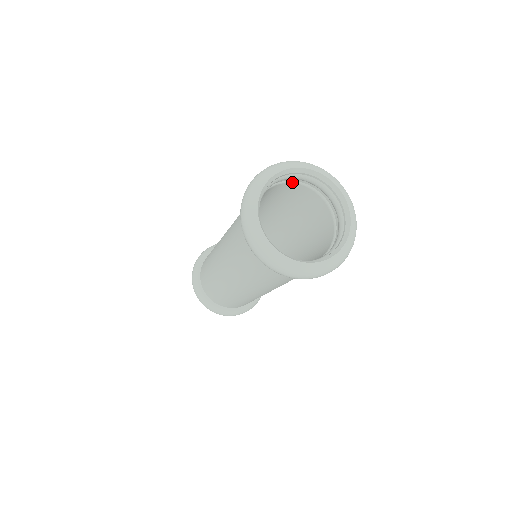
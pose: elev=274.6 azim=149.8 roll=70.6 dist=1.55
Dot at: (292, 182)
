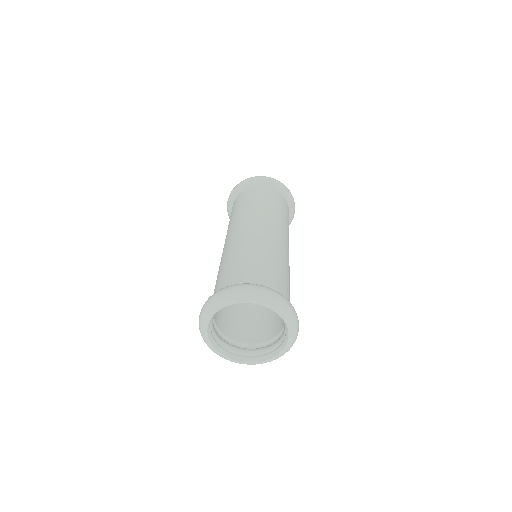
Dot at: occluded
